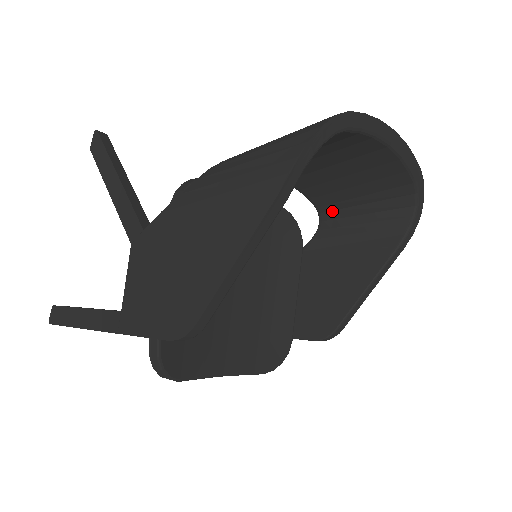
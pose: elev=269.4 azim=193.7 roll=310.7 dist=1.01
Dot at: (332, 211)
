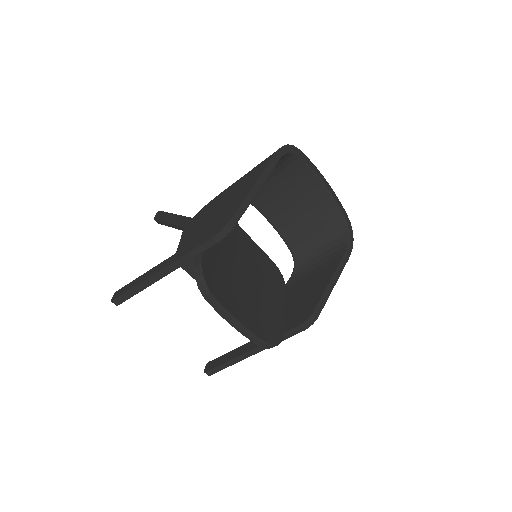
Dot at: (301, 251)
